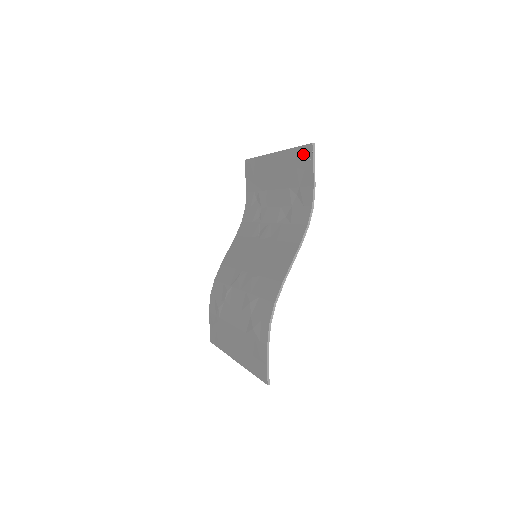
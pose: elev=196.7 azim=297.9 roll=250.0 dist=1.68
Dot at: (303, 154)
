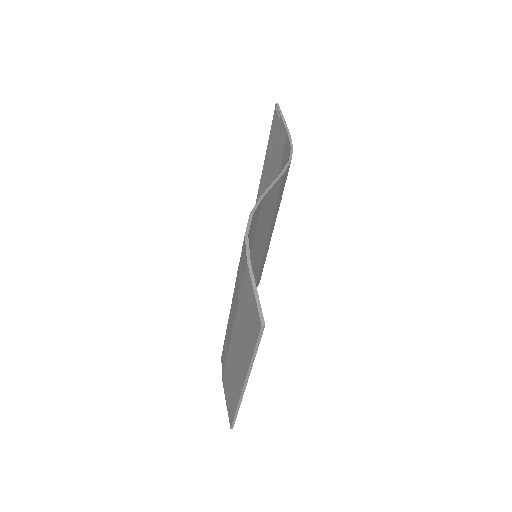
Dot at: (274, 126)
